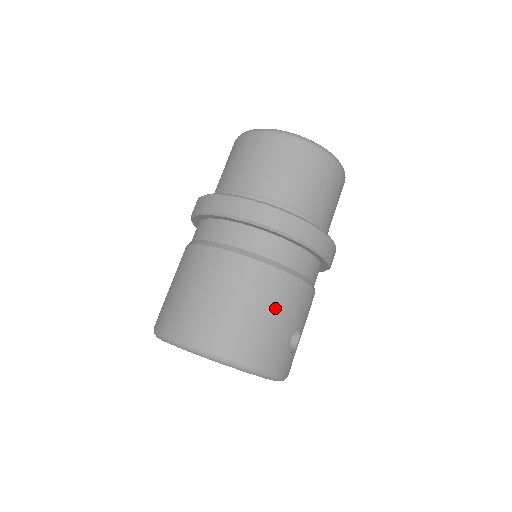
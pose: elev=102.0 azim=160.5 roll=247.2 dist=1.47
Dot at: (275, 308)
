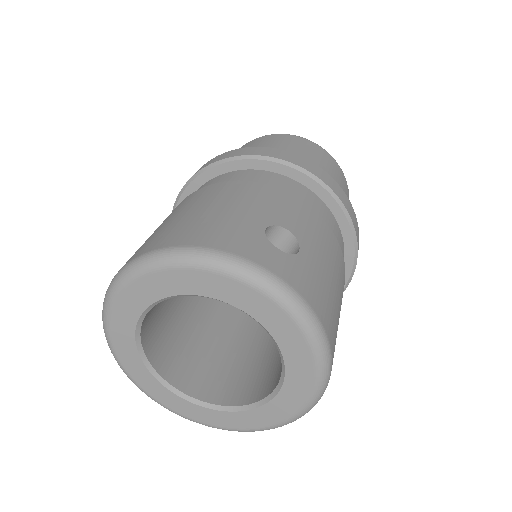
Dot at: (221, 202)
